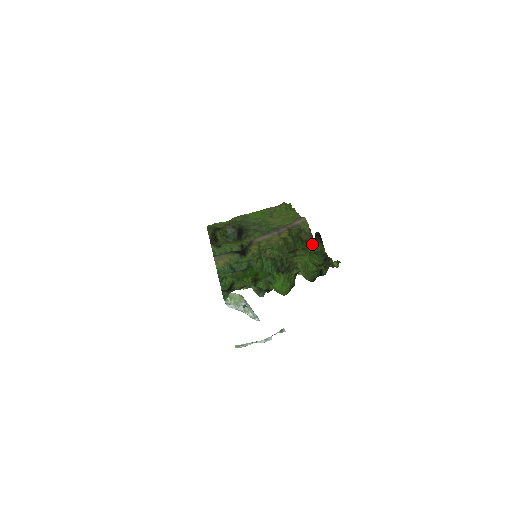
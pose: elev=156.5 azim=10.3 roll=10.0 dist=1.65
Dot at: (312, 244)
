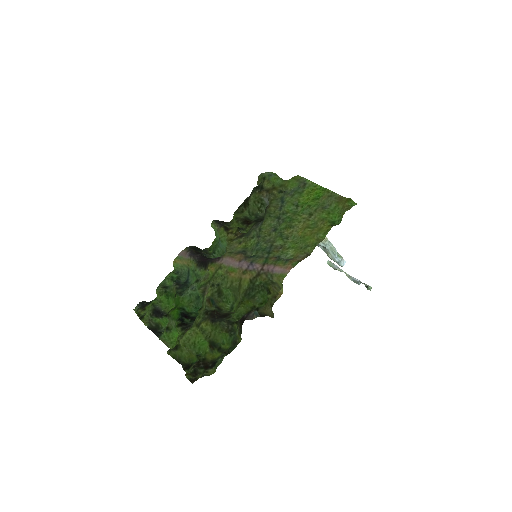
Dot at: (271, 307)
